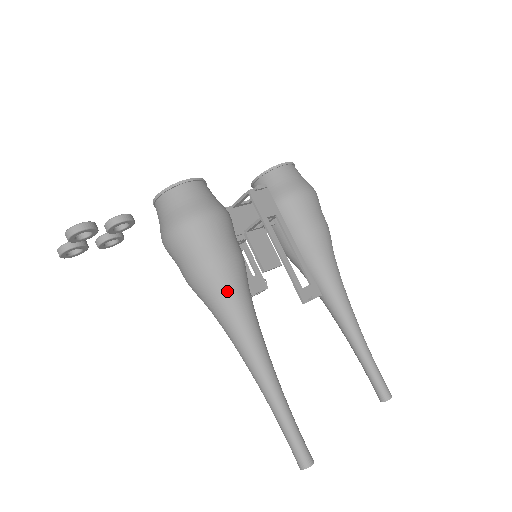
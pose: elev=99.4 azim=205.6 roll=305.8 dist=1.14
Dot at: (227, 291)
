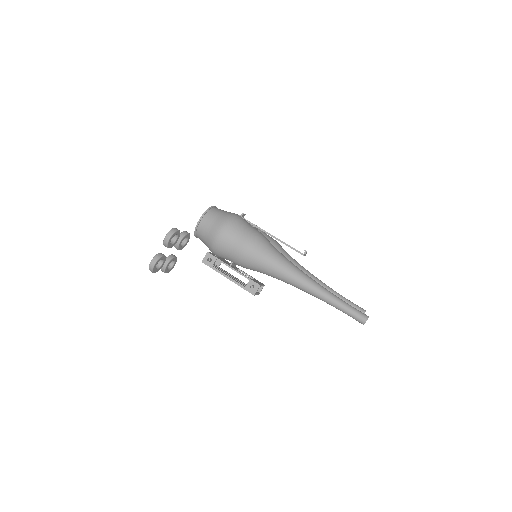
Dot at: (271, 247)
